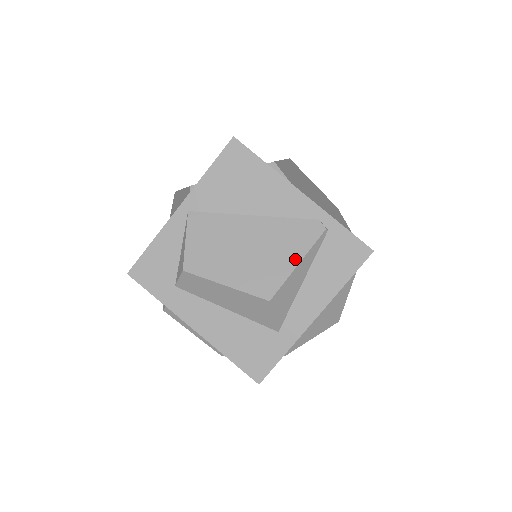
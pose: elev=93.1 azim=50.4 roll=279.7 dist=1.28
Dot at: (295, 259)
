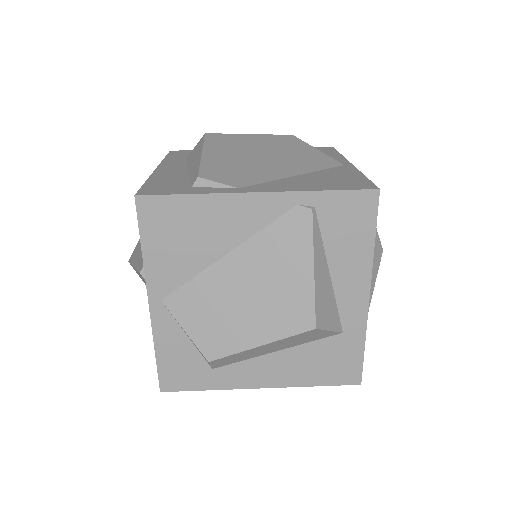
Dot at: (306, 267)
